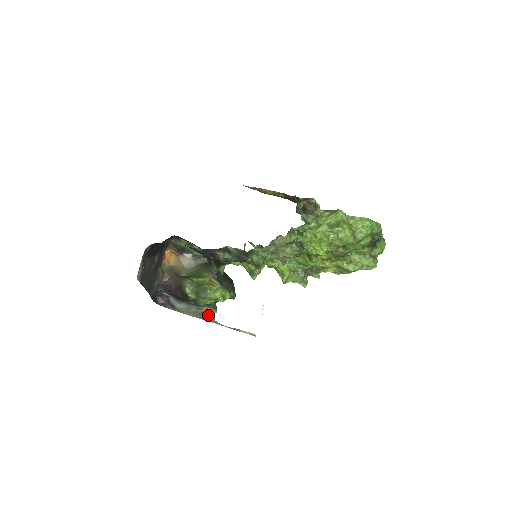
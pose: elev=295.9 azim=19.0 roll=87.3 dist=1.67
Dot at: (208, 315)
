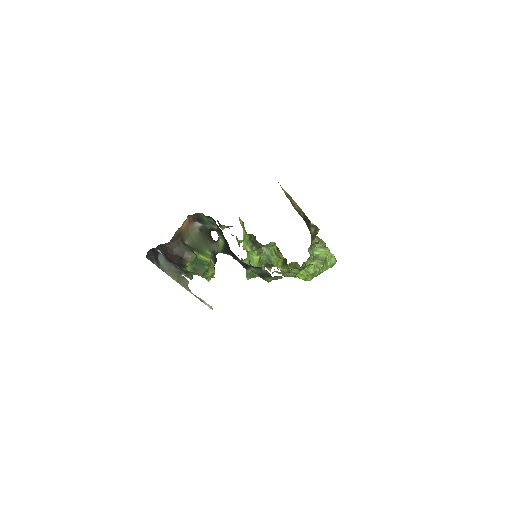
Dot at: (185, 280)
